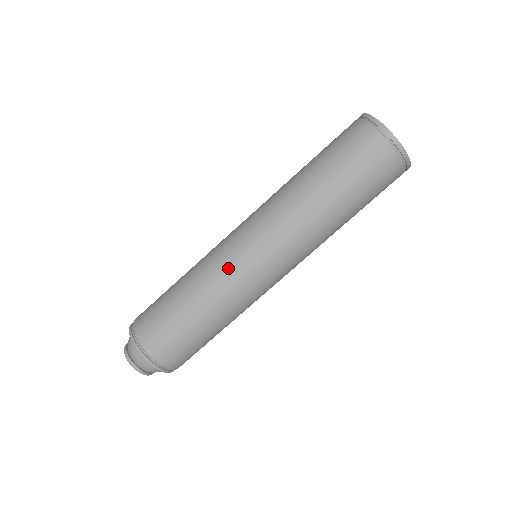
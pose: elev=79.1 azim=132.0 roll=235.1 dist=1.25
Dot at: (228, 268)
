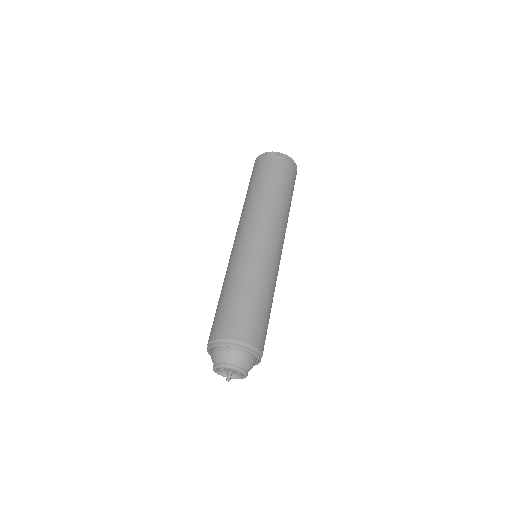
Dot at: occluded
